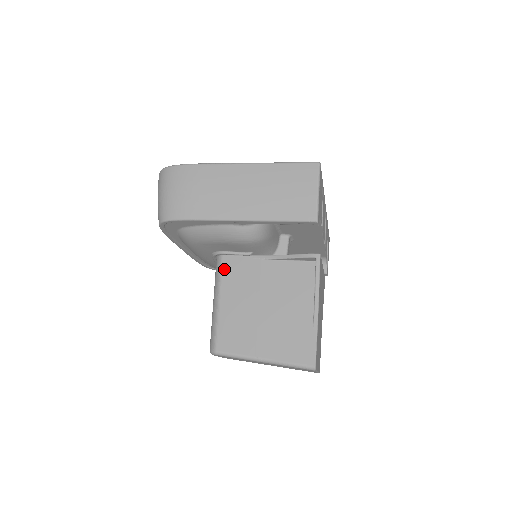
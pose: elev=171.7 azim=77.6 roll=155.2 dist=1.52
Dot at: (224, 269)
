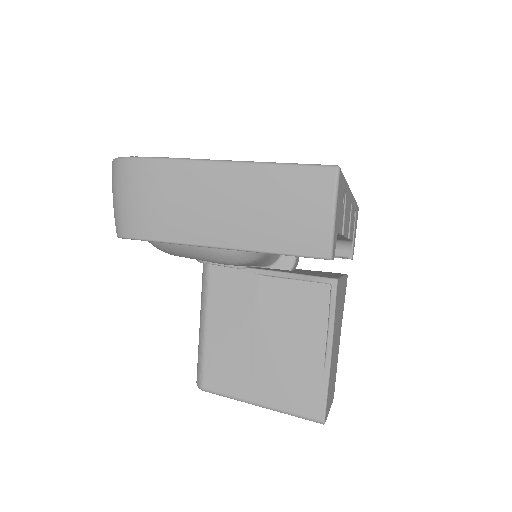
Dot at: (211, 284)
